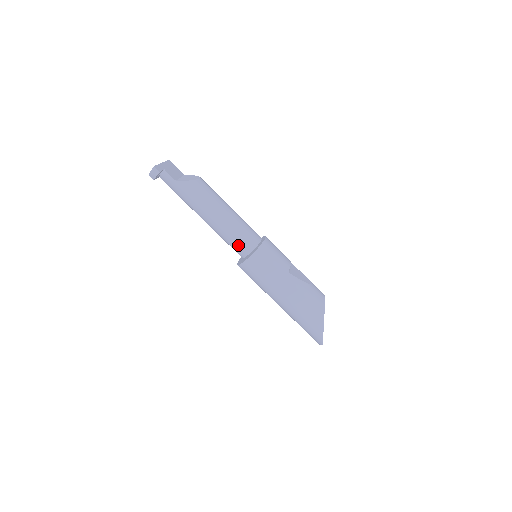
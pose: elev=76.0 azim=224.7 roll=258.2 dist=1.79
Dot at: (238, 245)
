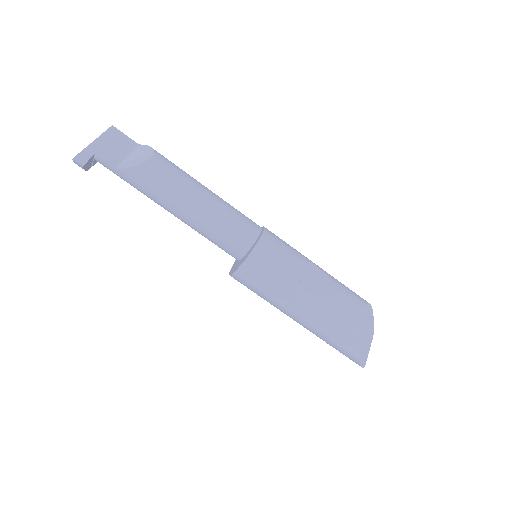
Dot at: (223, 248)
